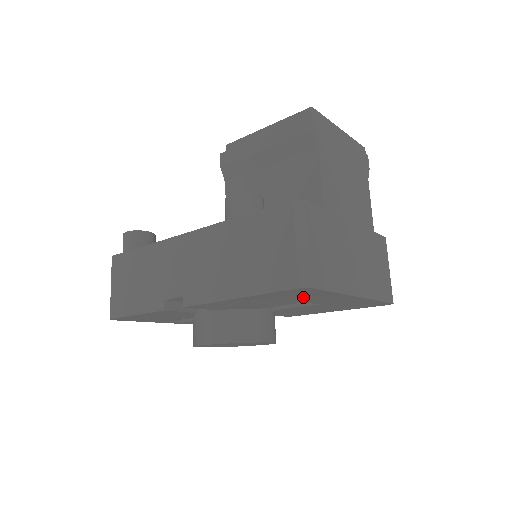
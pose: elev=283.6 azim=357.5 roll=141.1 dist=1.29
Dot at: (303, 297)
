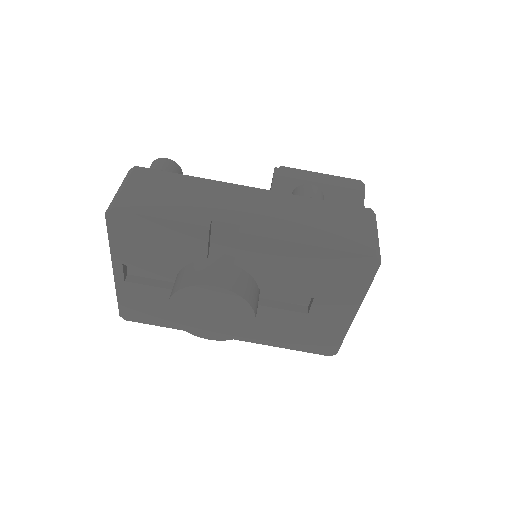
Dot at: (337, 283)
